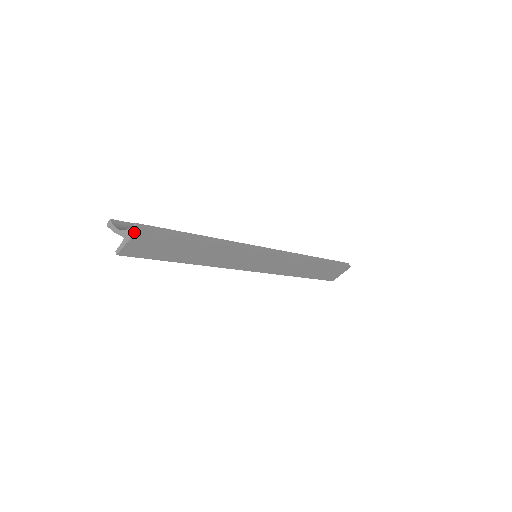
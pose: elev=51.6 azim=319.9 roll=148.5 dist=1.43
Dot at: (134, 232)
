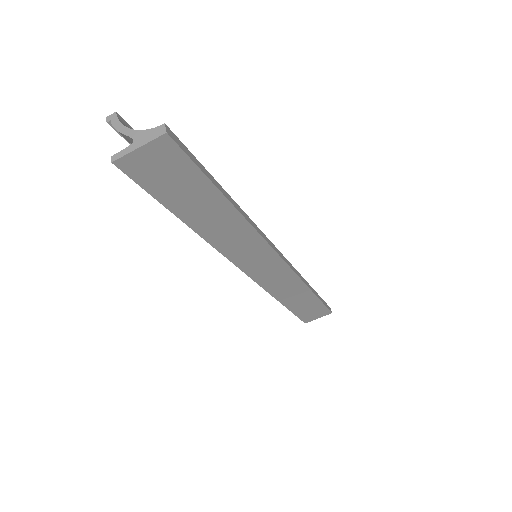
Dot at: (158, 135)
